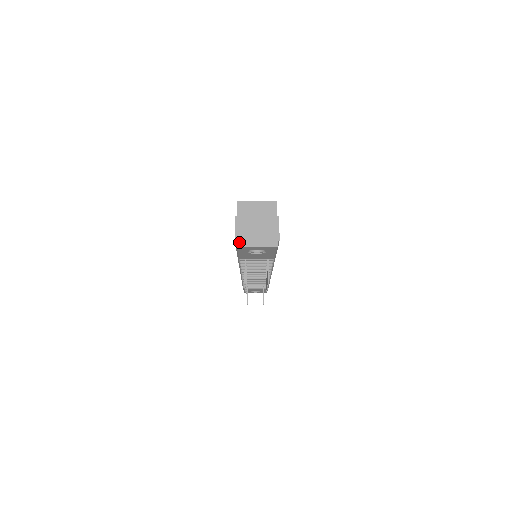
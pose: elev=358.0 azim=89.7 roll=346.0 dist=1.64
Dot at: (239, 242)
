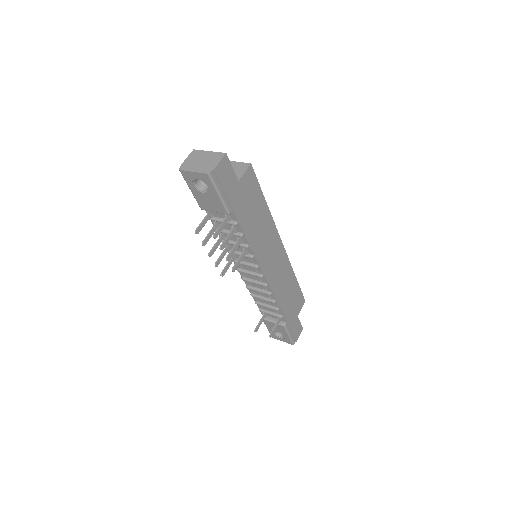
Dot at: (183, 166)
